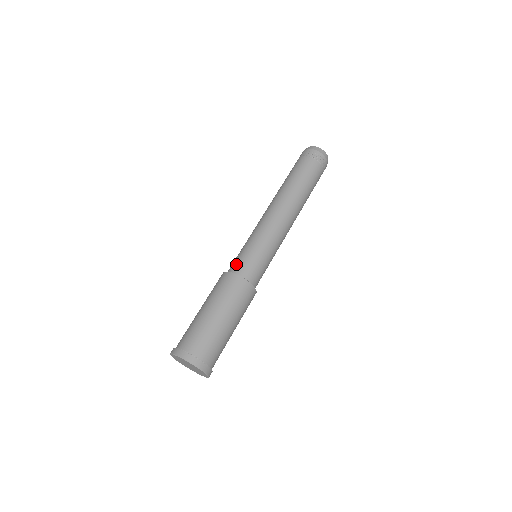
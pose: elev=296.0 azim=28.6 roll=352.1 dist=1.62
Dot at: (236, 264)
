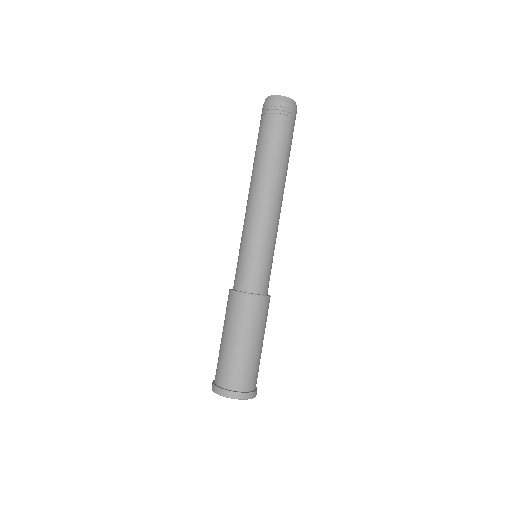
Dot at: (238, 278)
